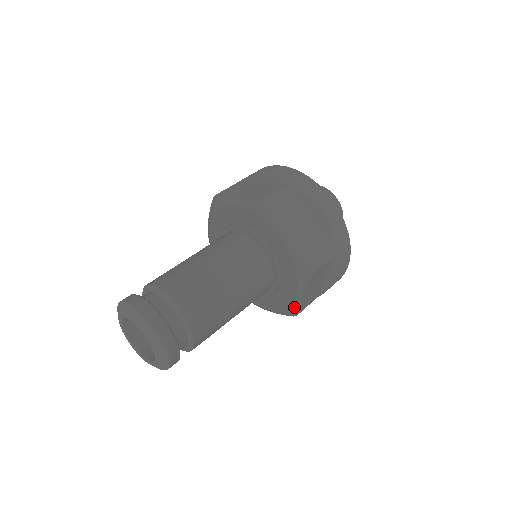
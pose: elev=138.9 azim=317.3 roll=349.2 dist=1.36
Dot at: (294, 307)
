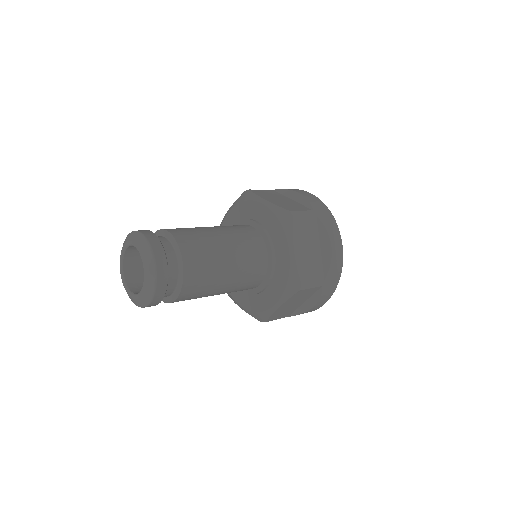
Dot at: (293, 269)
